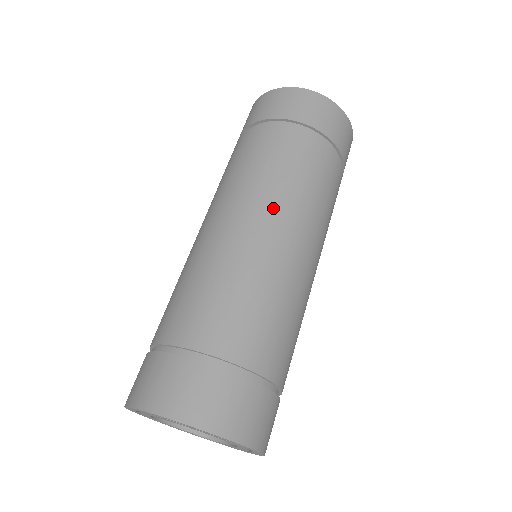
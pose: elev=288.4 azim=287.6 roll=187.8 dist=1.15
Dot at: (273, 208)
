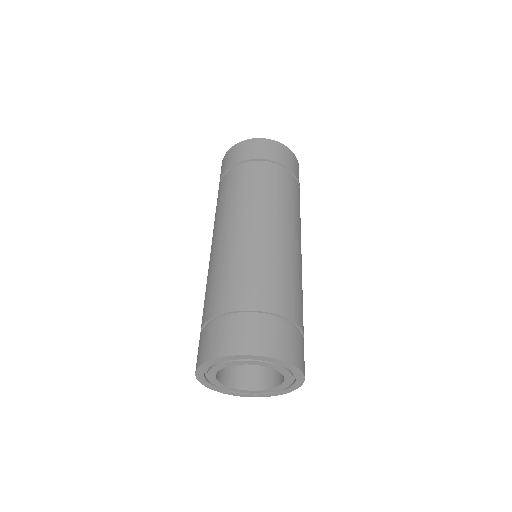
Dot at: (266, 215)
